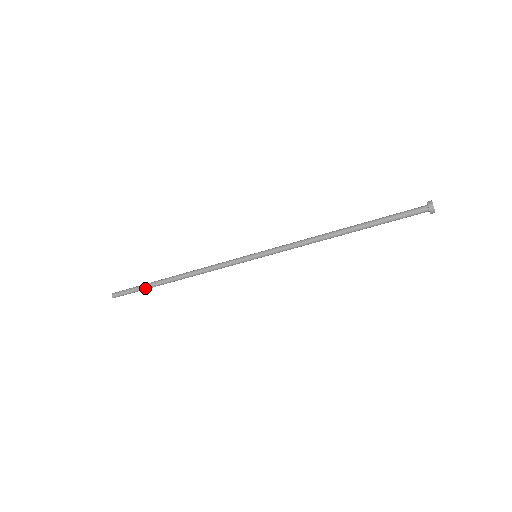
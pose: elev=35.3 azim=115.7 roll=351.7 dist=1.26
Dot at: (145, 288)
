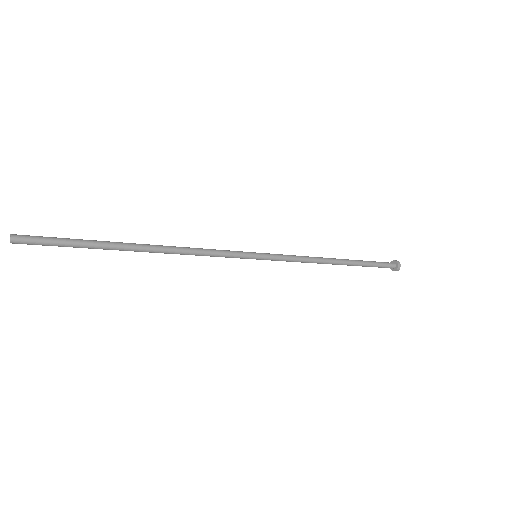
Dot at: (87, 245)
